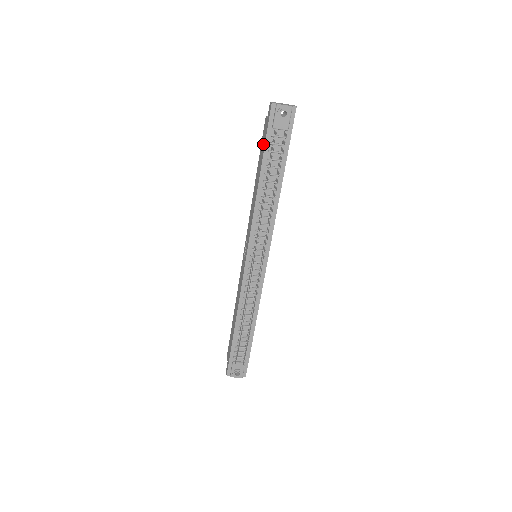
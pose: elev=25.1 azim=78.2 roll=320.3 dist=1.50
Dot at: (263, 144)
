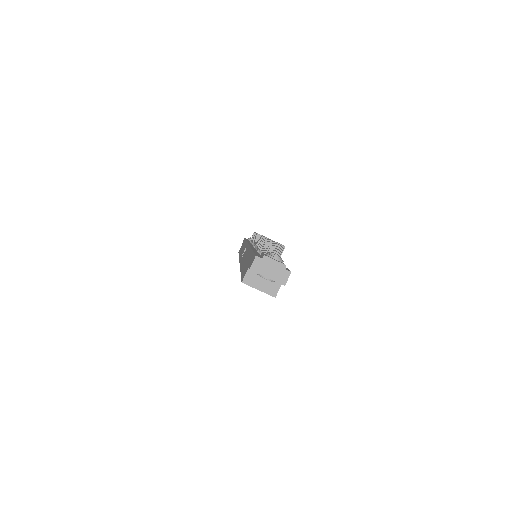
Dot at: occluded
